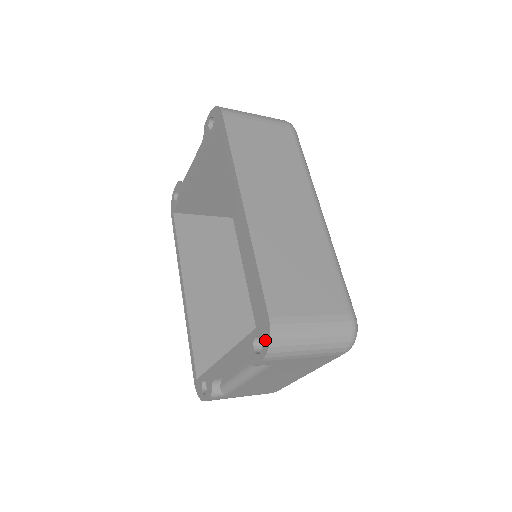
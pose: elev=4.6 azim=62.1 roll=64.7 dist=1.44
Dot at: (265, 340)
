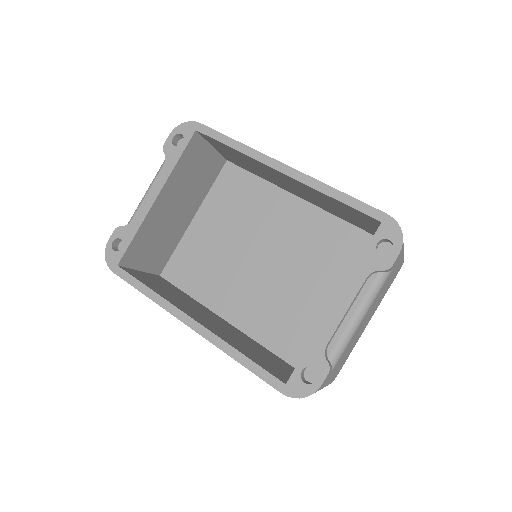
Dot at: (394, 233)
